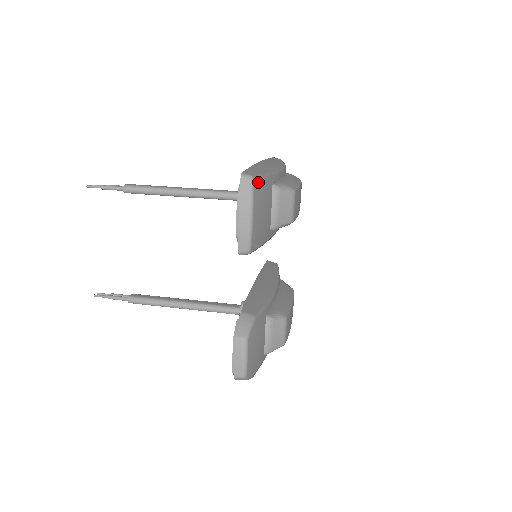
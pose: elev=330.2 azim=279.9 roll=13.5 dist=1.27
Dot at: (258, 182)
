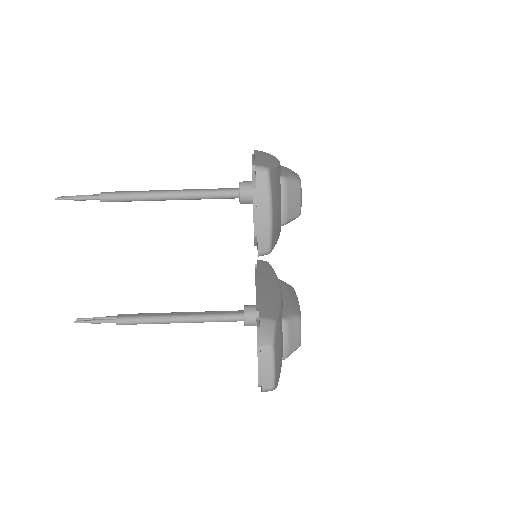
Dot at: (272, 174)
